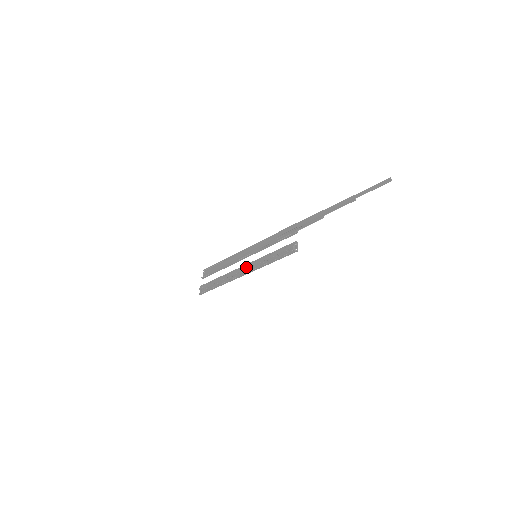
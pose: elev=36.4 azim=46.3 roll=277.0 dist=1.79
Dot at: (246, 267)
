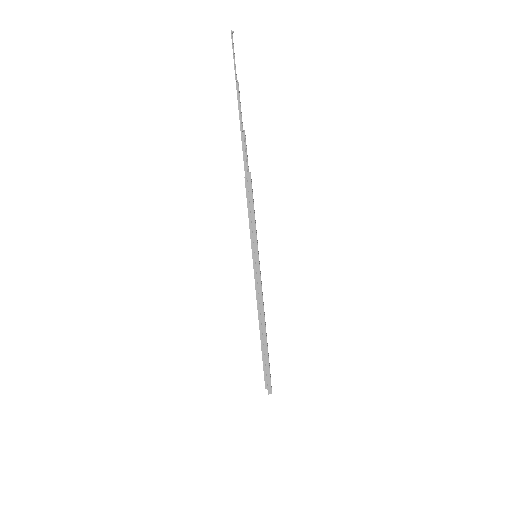
Dot at: occluded
